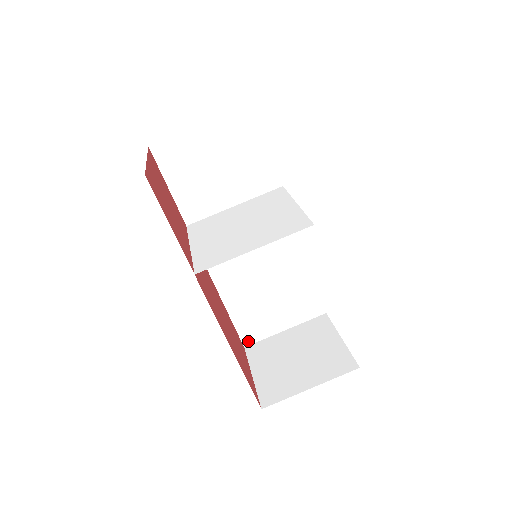
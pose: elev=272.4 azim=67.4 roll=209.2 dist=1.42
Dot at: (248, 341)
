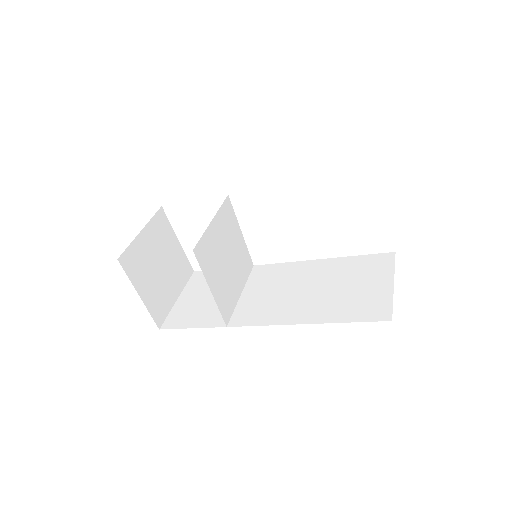
Dot at: (385, 316)
